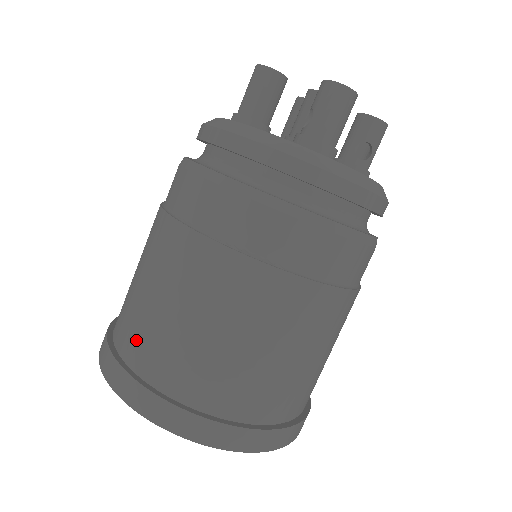
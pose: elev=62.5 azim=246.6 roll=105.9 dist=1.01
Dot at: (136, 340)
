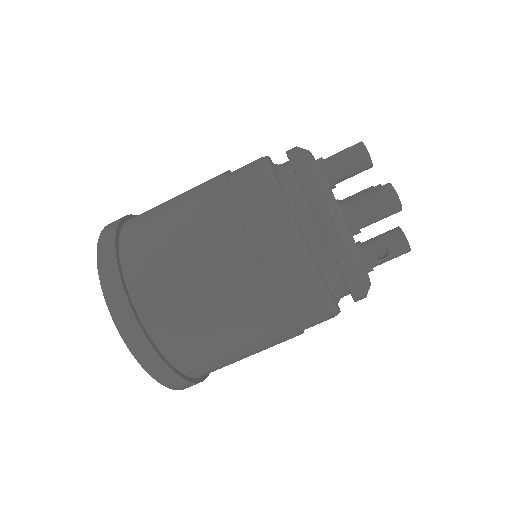
Dot at: (138, 232)
